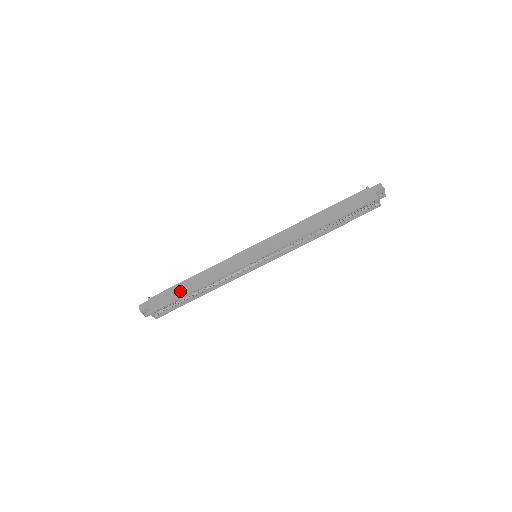
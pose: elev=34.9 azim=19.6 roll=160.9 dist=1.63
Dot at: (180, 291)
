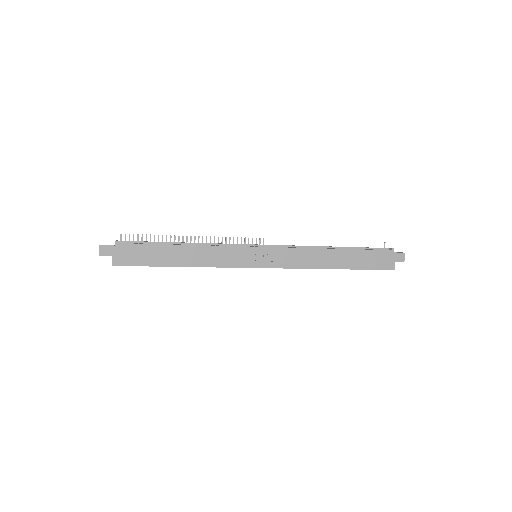
Dot at: (159, 257)
